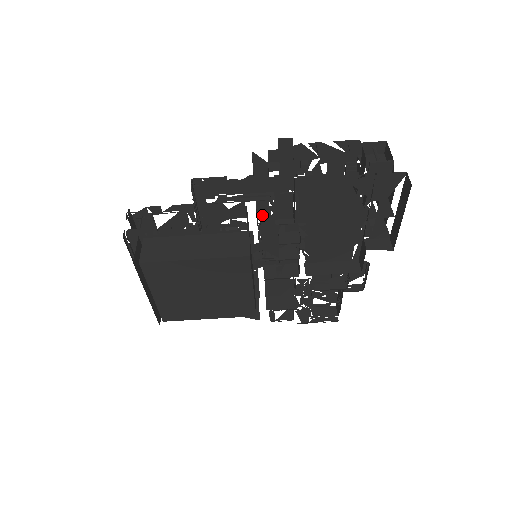
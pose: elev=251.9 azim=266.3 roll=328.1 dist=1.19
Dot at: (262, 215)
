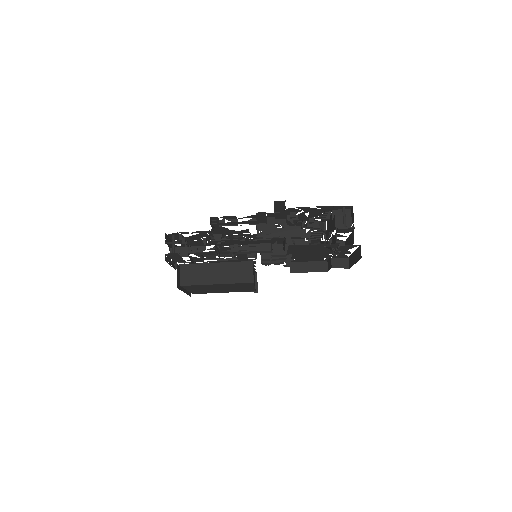
Dot at: occluded
